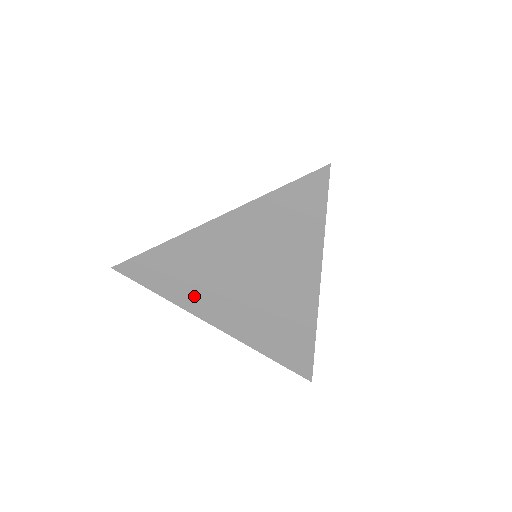
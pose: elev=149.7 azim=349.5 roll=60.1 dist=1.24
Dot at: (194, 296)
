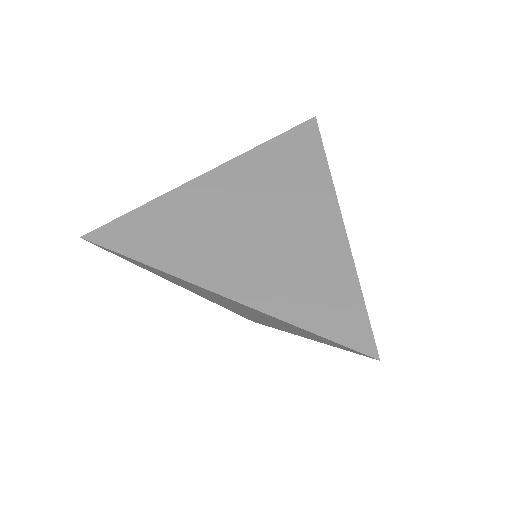
Dot at: (173, 281)
